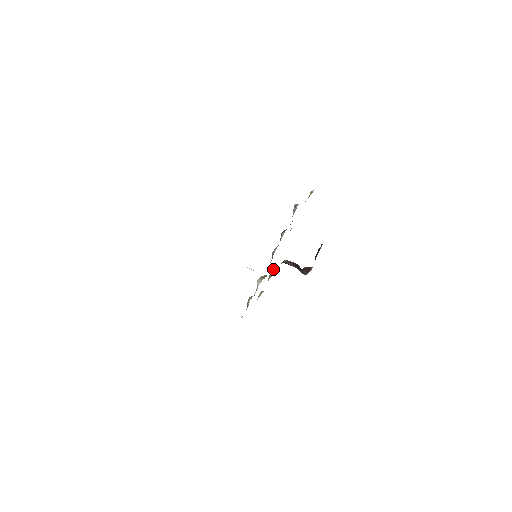
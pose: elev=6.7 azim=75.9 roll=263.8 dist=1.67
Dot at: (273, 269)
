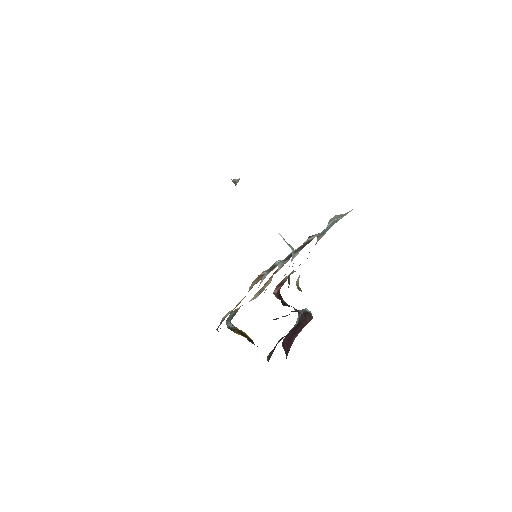
Dot at: occluded
